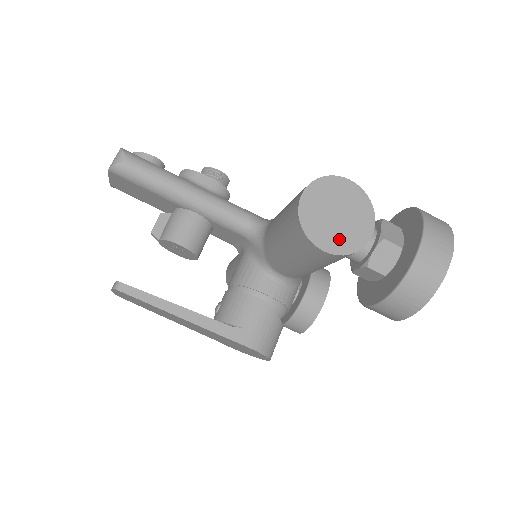
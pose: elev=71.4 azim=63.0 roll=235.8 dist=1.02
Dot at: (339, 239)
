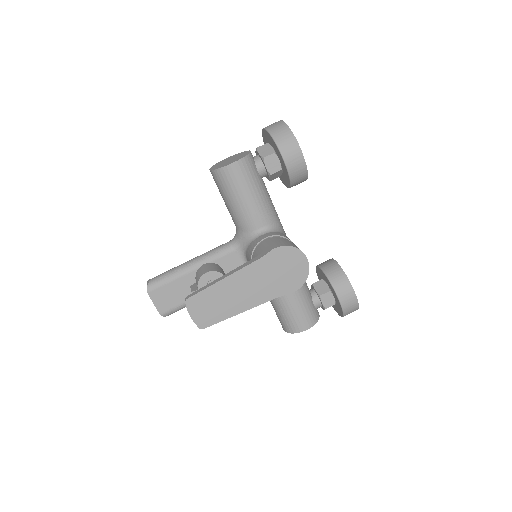
Dot at: (237, 159)
